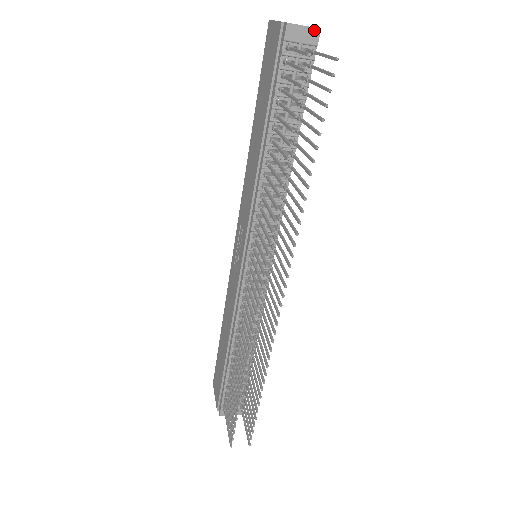
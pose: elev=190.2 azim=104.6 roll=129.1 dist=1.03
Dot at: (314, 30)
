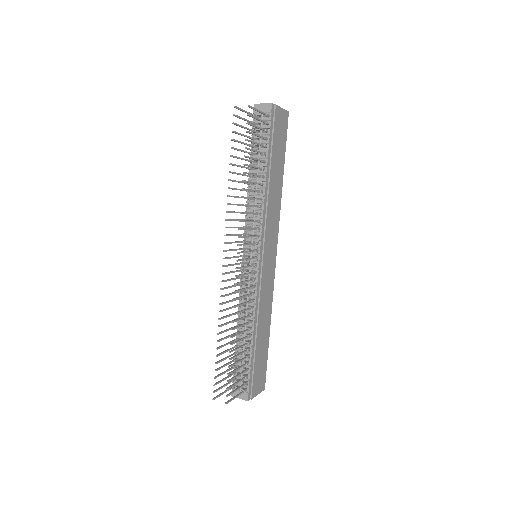
Dot at: (268, 105)
